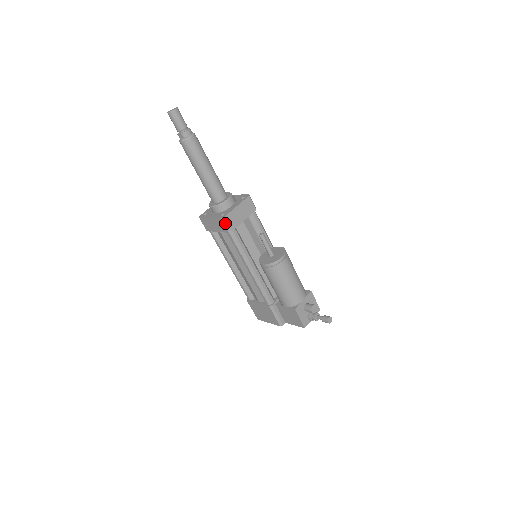
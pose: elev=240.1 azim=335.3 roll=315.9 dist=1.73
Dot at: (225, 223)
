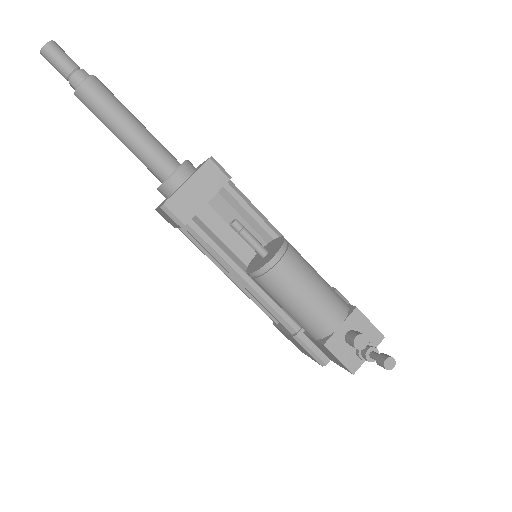
Dot at: (169, 214)
